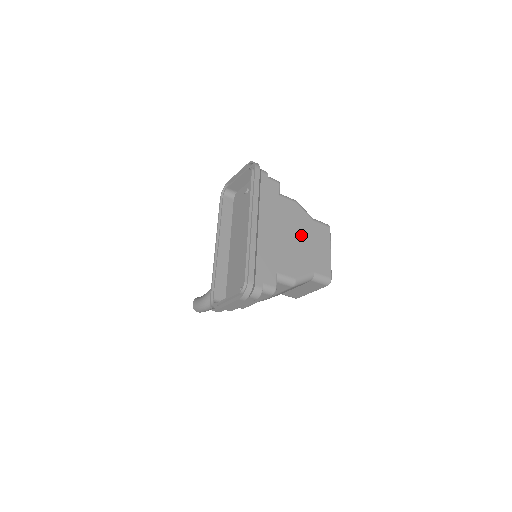
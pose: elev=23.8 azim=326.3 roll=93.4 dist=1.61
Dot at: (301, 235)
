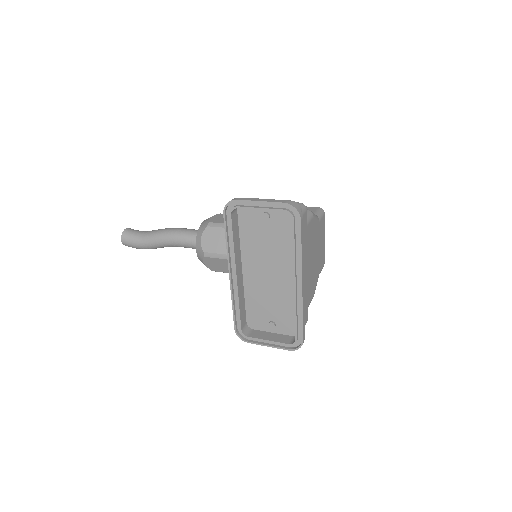
Dot at: (315, 249)
